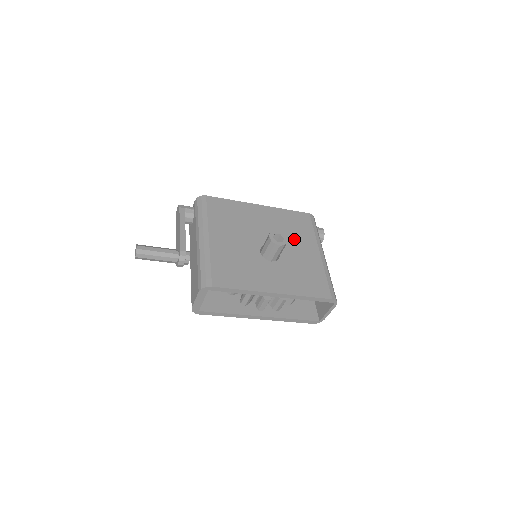
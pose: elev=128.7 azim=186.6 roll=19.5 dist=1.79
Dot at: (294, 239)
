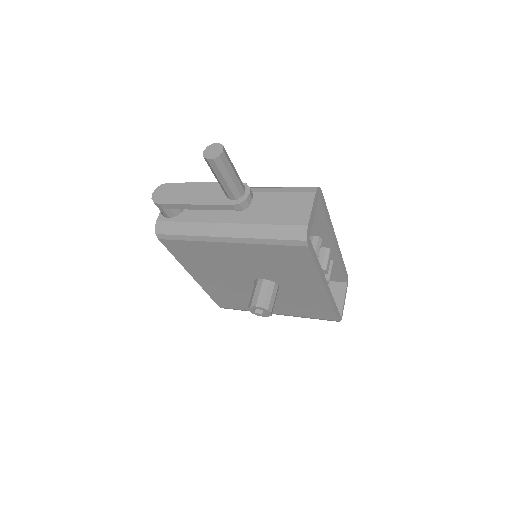
Dot at: occluded
